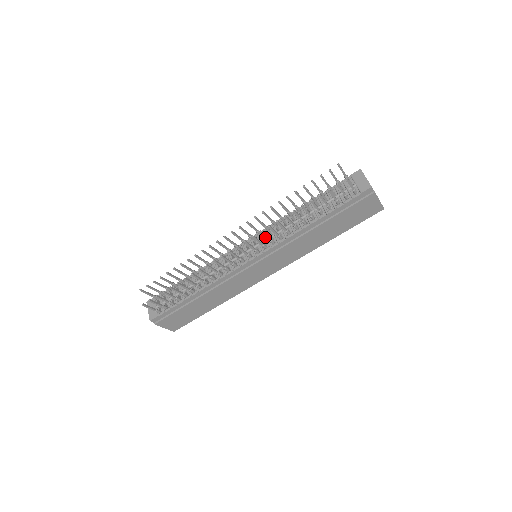
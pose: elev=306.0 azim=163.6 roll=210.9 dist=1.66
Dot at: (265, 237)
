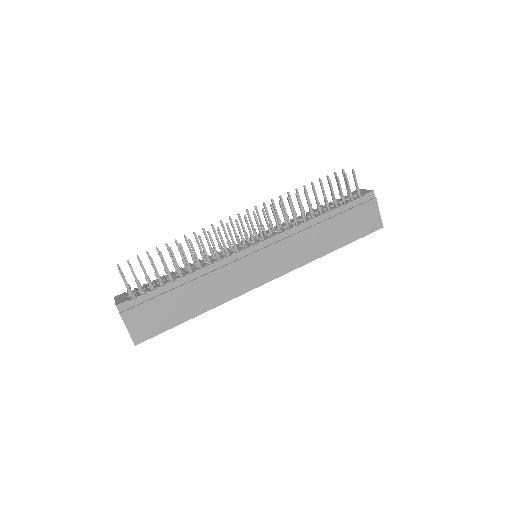
Dot at: (274, 216)
